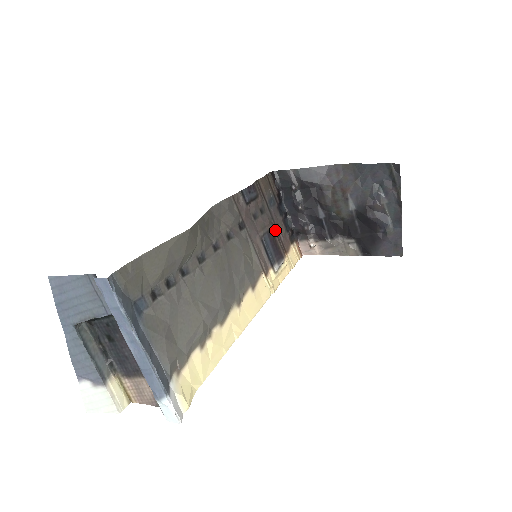
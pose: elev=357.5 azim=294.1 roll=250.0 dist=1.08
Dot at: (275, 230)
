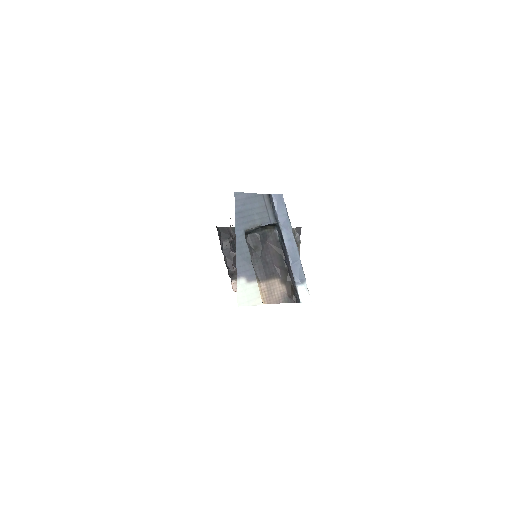
Dot at: occluded
